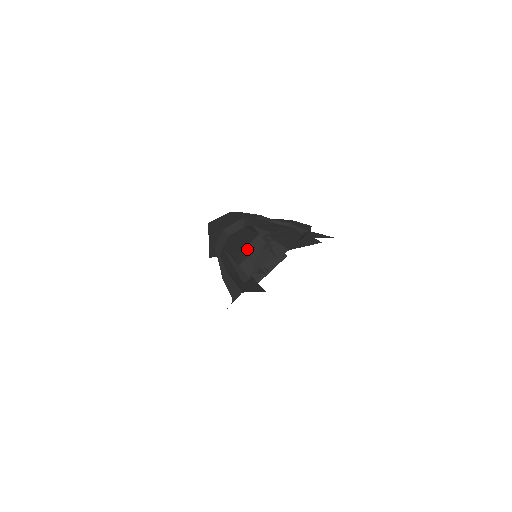
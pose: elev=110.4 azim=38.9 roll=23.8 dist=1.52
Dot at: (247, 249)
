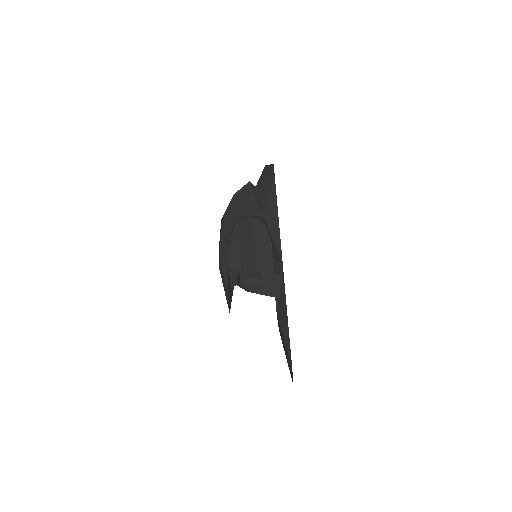
Dot at: occluded
